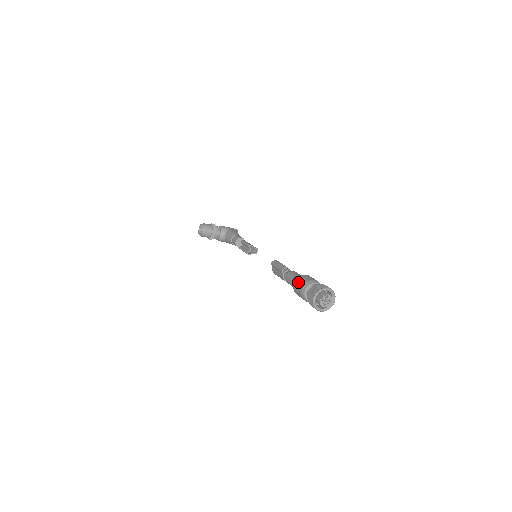
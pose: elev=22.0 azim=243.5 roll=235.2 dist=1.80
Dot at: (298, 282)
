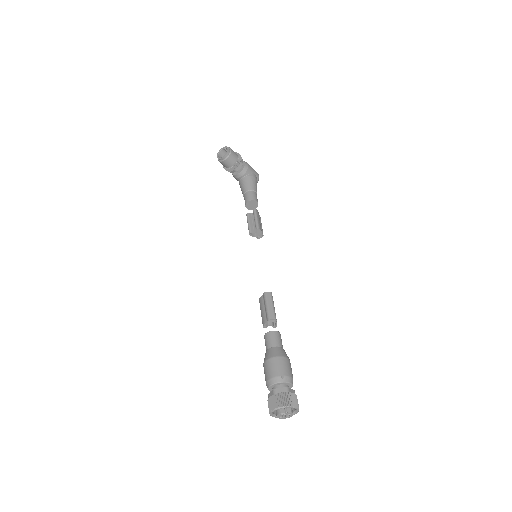
Dot at: (274, 364)
